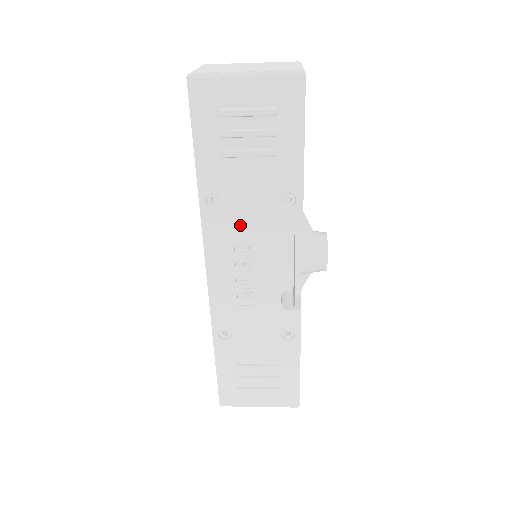
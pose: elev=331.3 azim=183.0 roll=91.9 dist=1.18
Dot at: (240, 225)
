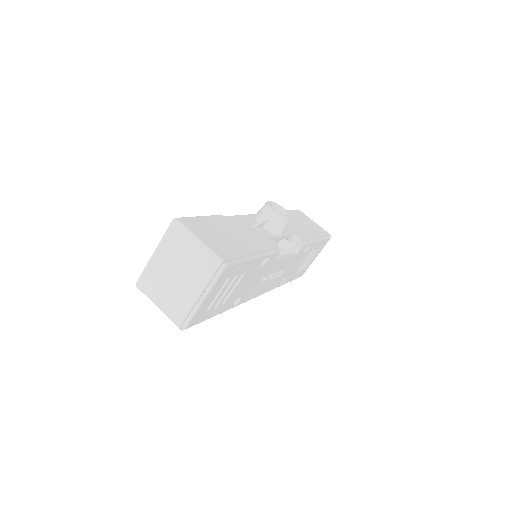
Dot at: (254, 285)
